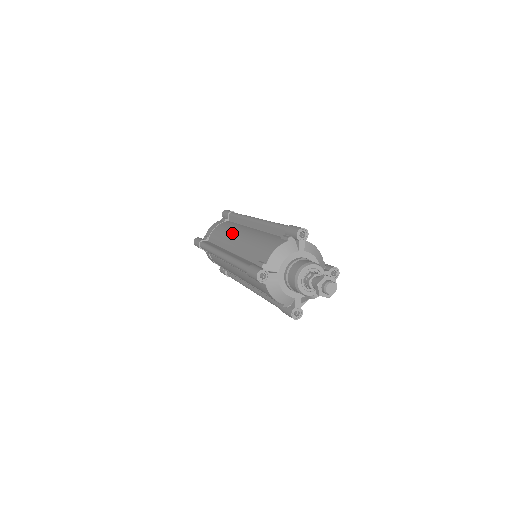
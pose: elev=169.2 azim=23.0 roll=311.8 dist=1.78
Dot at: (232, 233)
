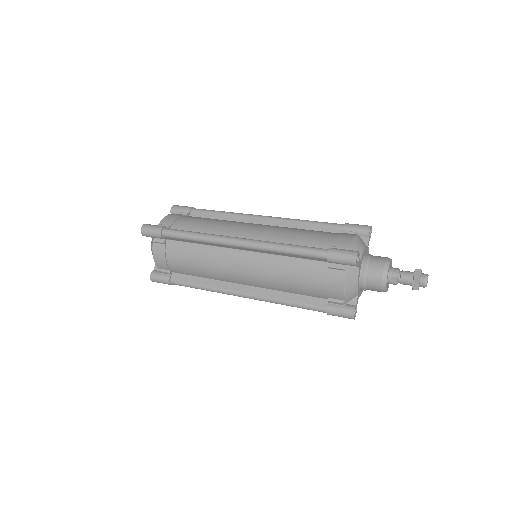
Dot at: (221, 268)
